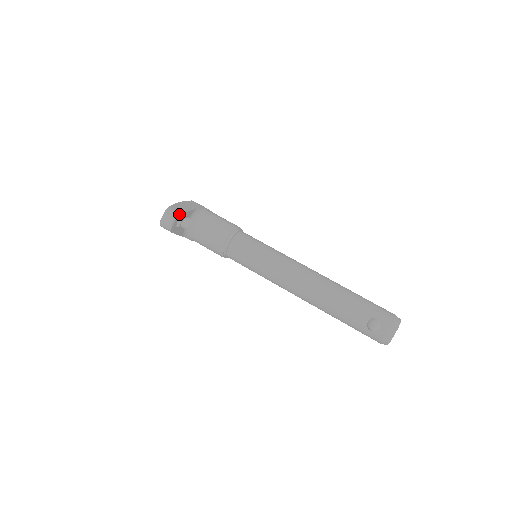
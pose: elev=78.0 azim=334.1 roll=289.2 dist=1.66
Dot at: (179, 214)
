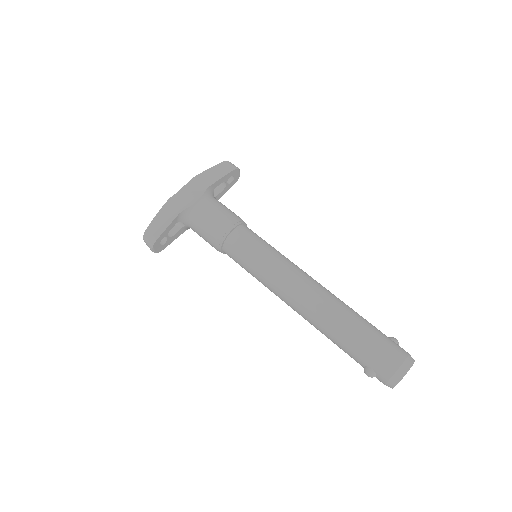
Dot at: (154, 242)
